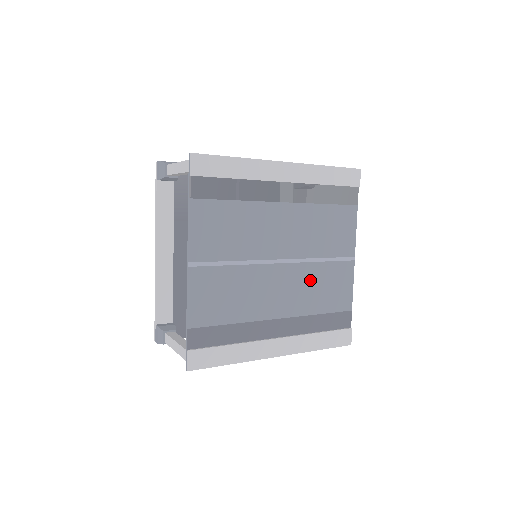
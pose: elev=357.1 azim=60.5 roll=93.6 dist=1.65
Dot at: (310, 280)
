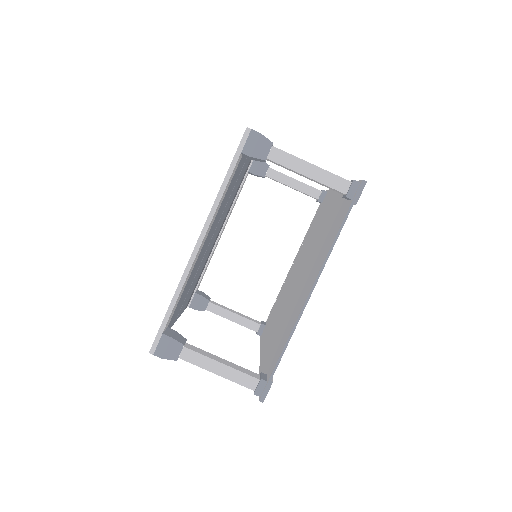
Dot at: occluded
